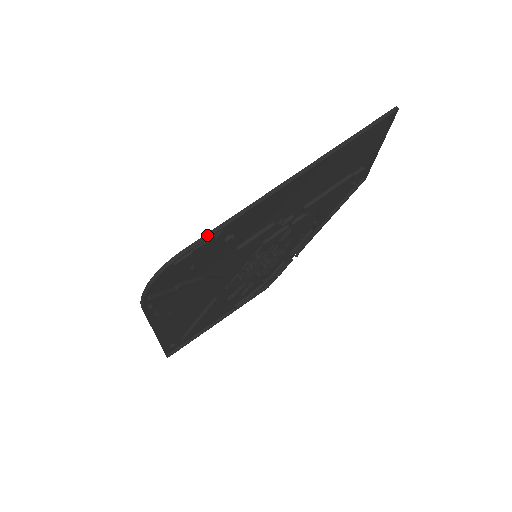
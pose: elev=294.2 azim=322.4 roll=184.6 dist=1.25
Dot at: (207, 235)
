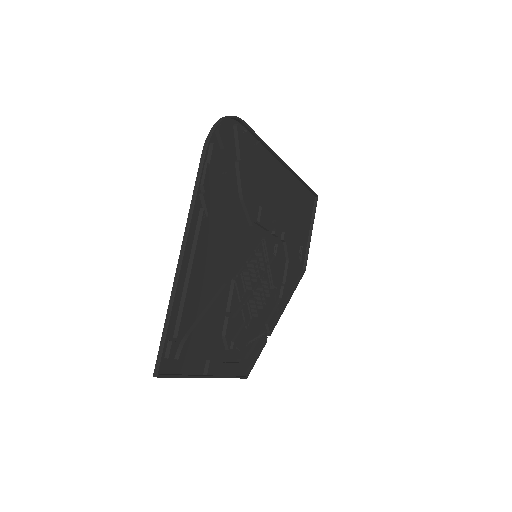
Dot at: (253, 132)
